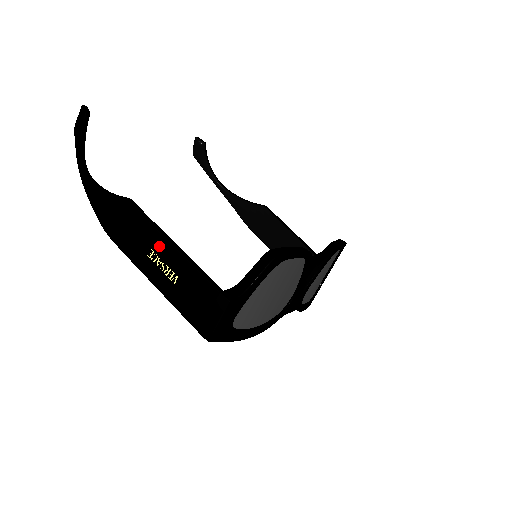
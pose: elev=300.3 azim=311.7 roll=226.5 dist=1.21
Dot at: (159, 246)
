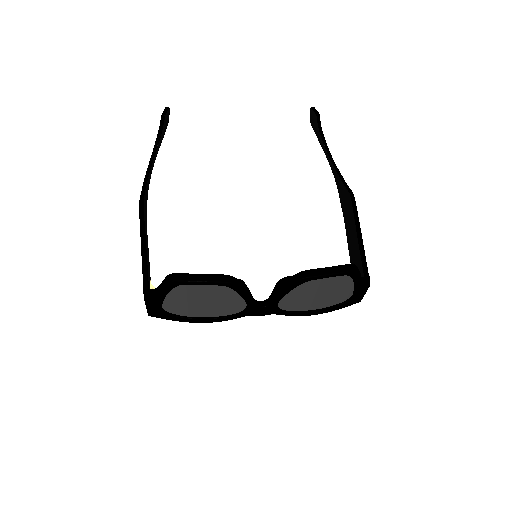
Dot at: occluded
